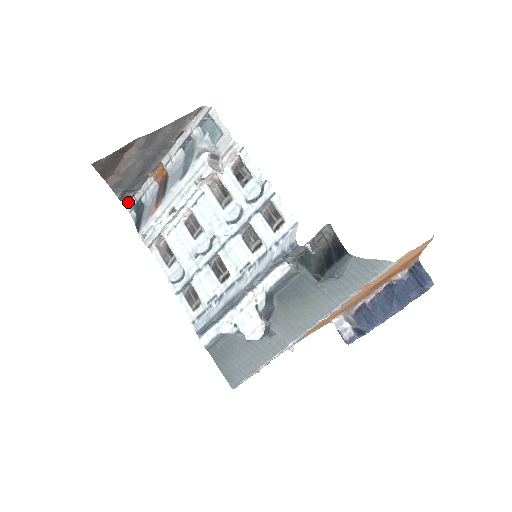
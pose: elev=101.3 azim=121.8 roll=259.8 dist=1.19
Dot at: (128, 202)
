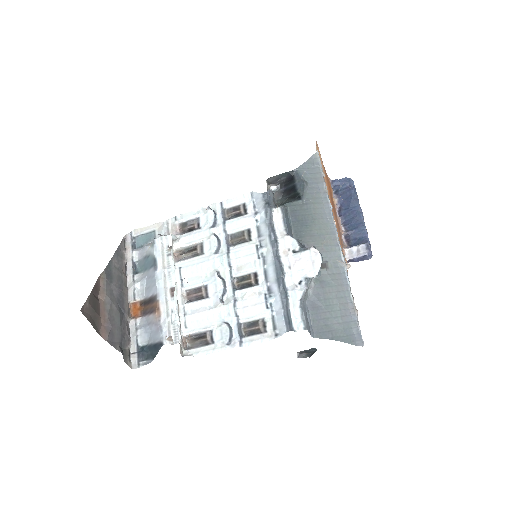
Dot at: (130, 363)
